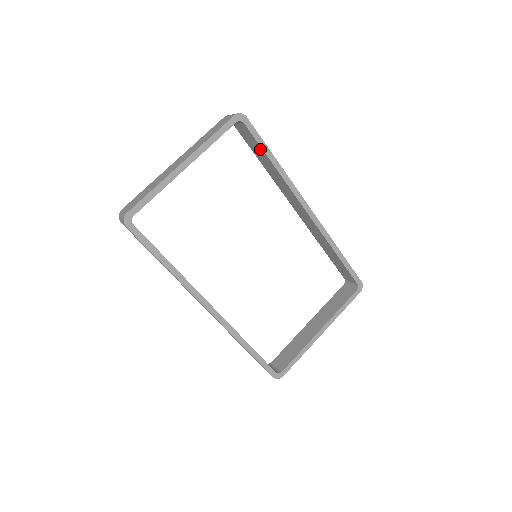
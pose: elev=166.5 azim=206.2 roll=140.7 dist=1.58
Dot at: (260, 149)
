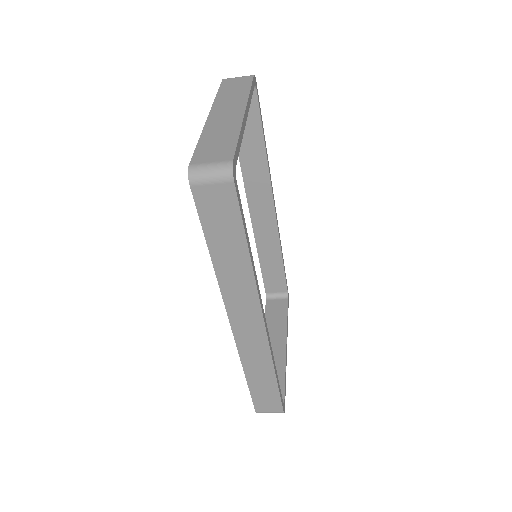
Dot at: (257, 125)
